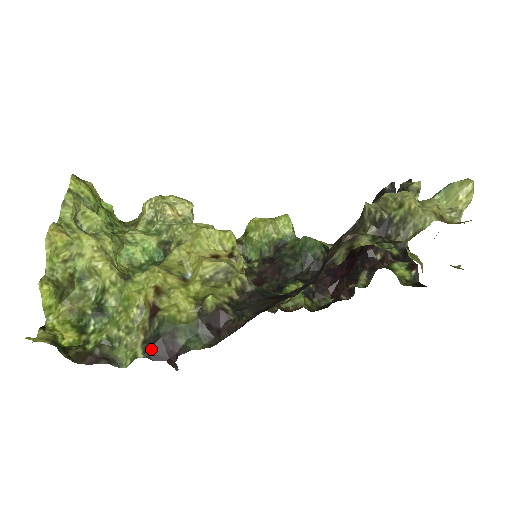
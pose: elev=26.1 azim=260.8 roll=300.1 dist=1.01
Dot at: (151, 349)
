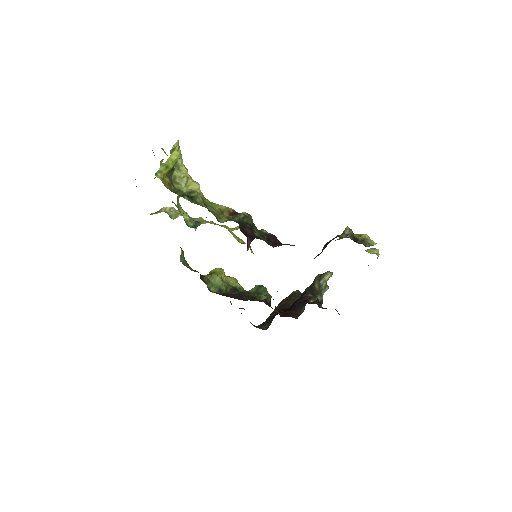
Dot at: (240, 224)
